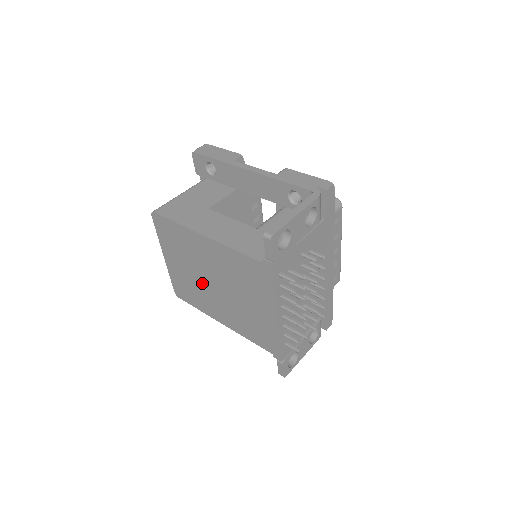
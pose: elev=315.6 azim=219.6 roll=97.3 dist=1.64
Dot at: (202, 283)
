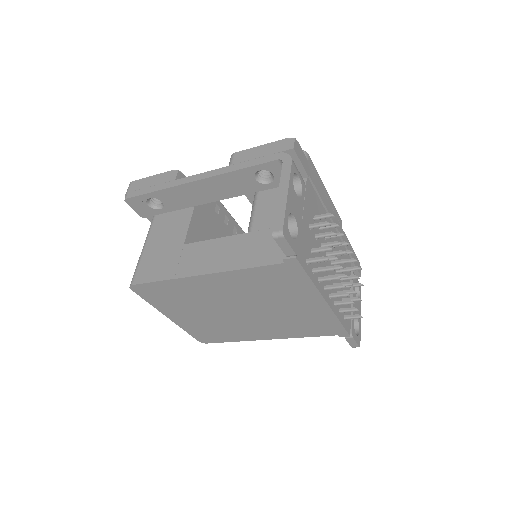
Dot at: (225, 318)
